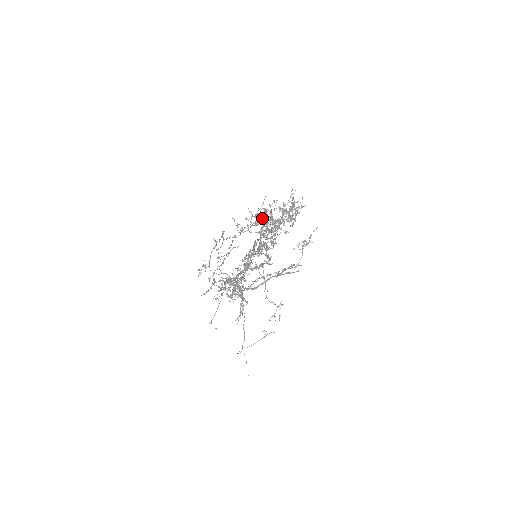
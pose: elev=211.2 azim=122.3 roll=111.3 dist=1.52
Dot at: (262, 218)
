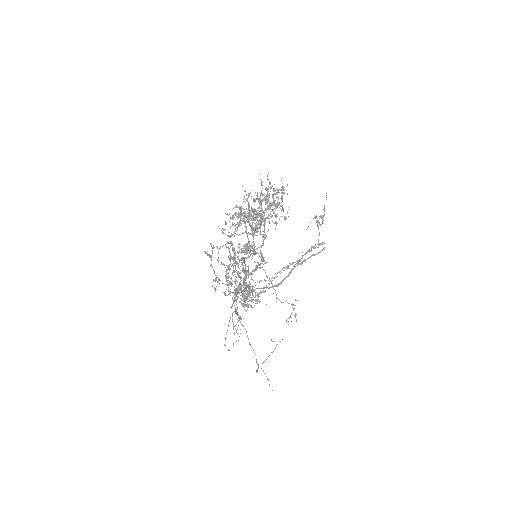
Dot at: occluded
